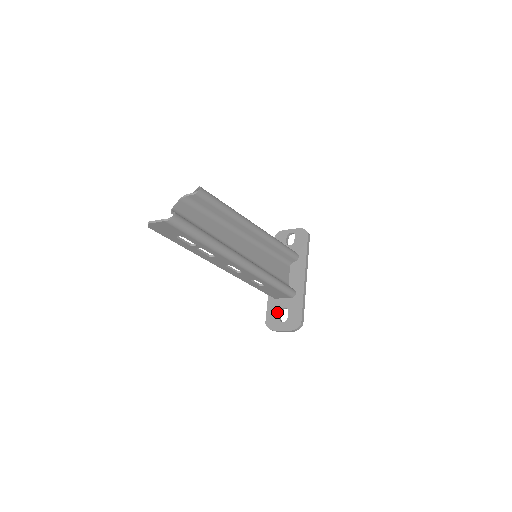
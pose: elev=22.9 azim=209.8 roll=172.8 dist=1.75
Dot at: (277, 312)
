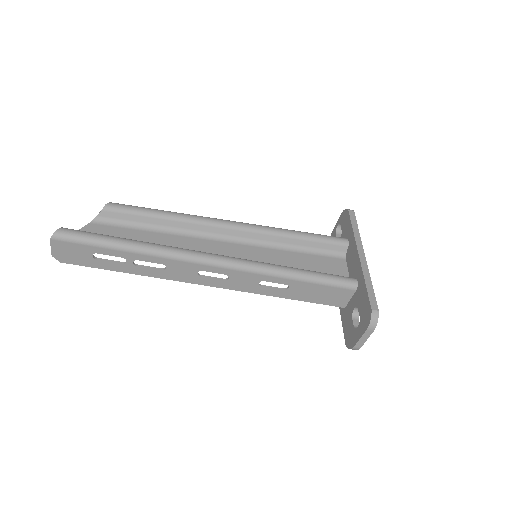
Dot at: (350, 321)
